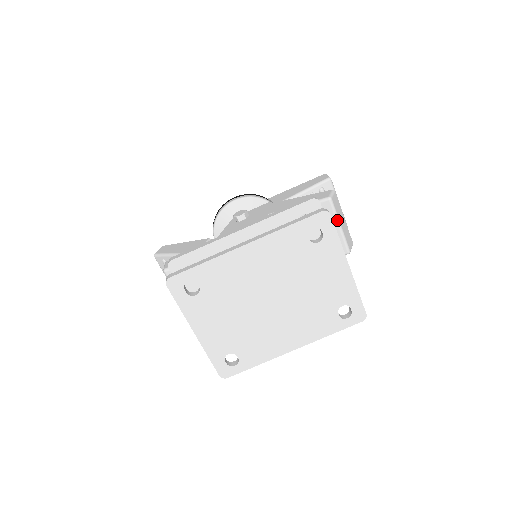
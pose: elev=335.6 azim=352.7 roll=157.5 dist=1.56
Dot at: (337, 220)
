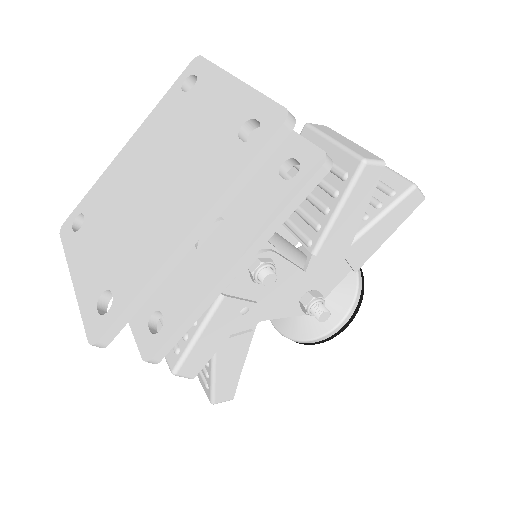
Dot at: (324, 137)
